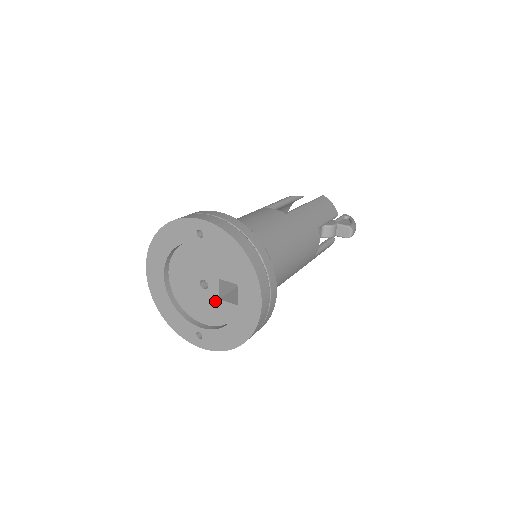
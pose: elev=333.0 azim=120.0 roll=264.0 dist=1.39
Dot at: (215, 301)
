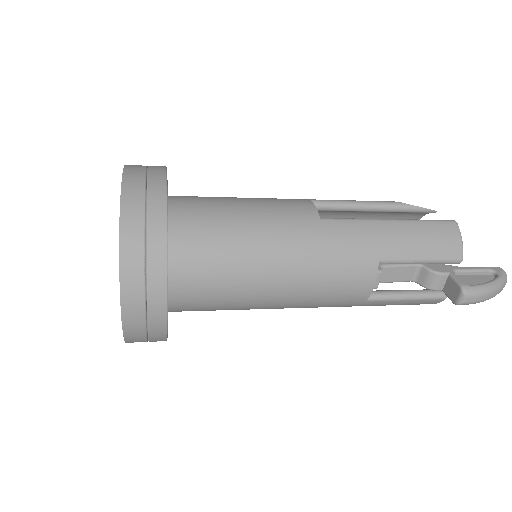
Dot at: occluded
